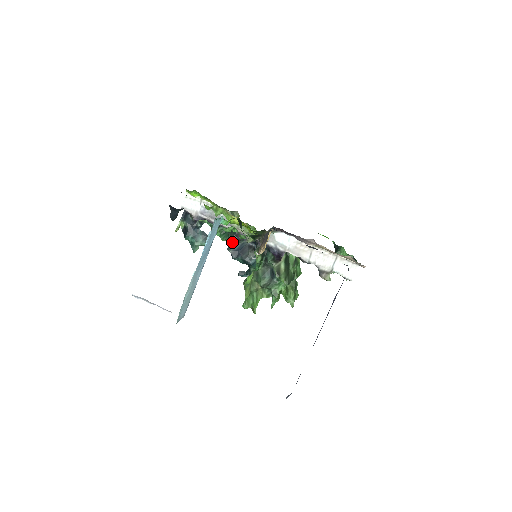
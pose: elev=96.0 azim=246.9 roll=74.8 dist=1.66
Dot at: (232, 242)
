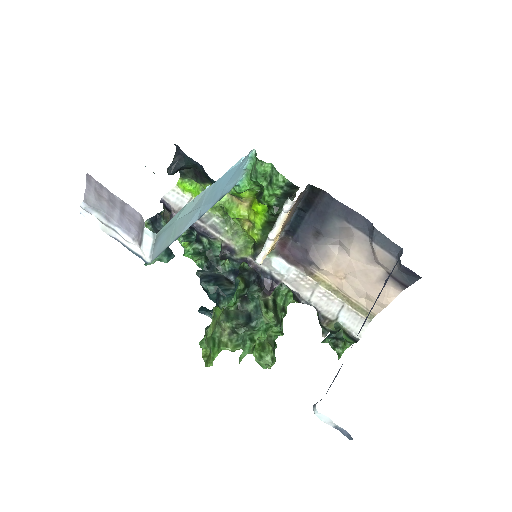
Dot at: (205, 266)
